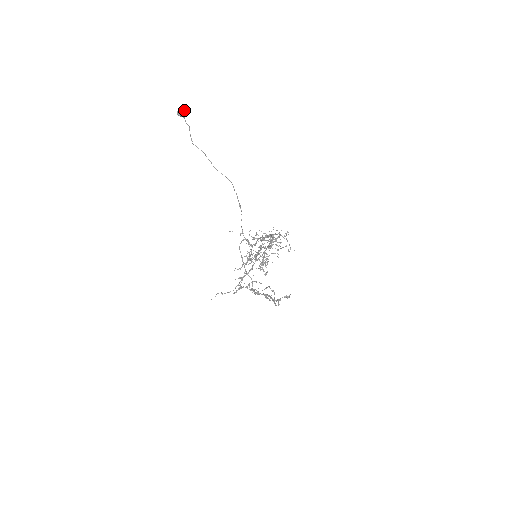
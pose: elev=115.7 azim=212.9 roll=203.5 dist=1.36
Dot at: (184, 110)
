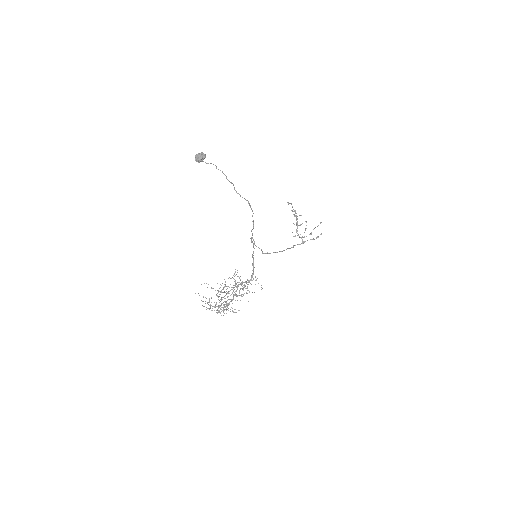
Dot at: (200, 160)
